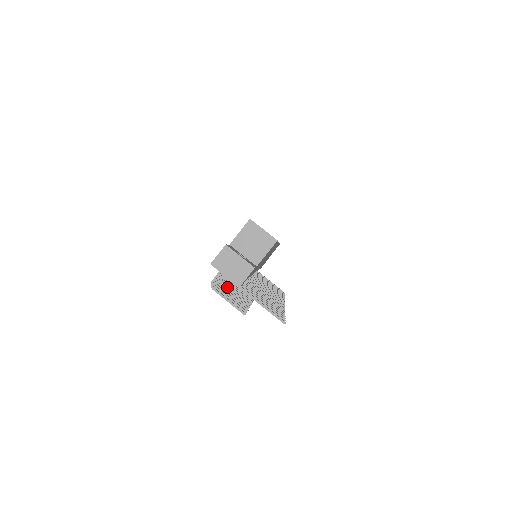
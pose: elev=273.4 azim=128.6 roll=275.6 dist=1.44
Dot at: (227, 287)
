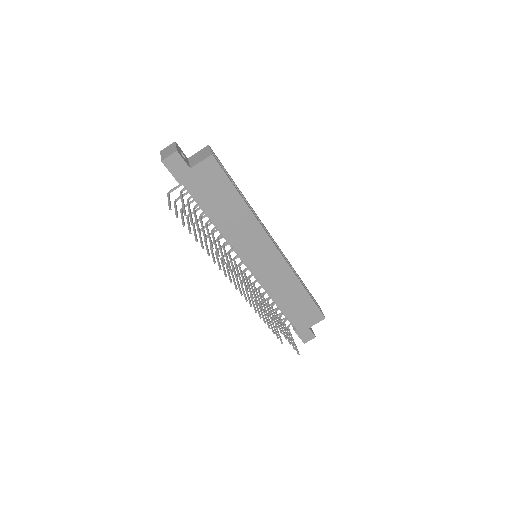
Dot at: (199, 235)
